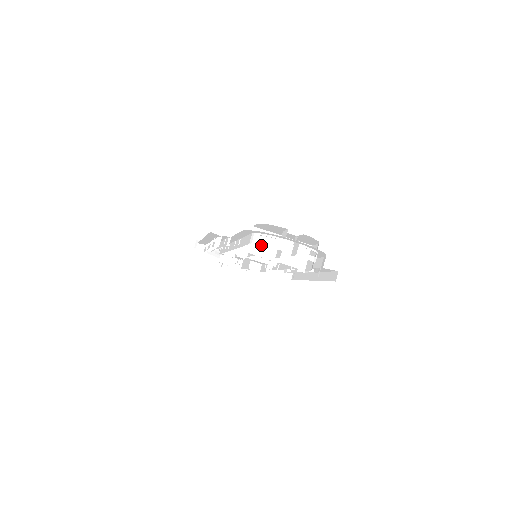
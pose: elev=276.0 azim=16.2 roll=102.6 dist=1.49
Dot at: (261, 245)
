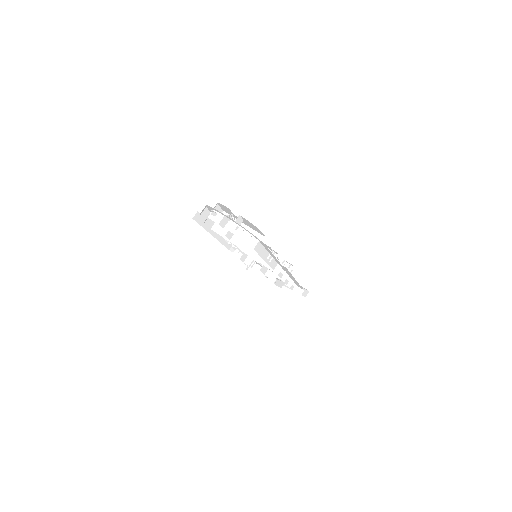
Dot at: (207, 217)
